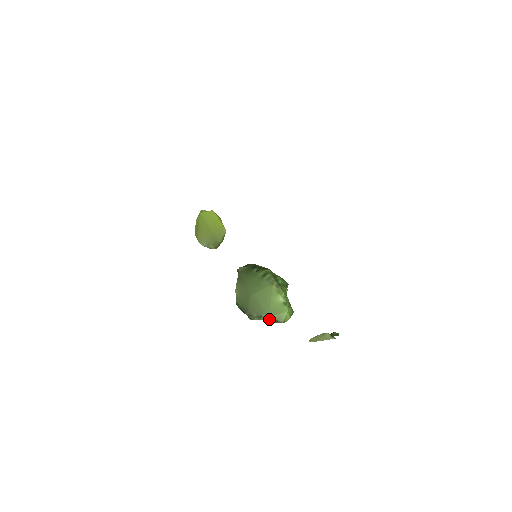
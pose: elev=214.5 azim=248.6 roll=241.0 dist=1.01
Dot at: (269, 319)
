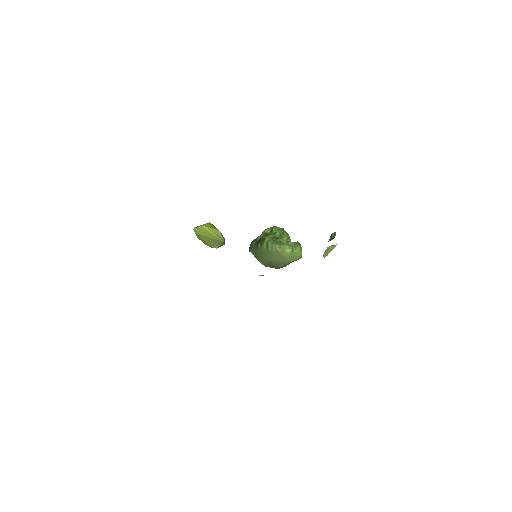
Dot at: occluded
